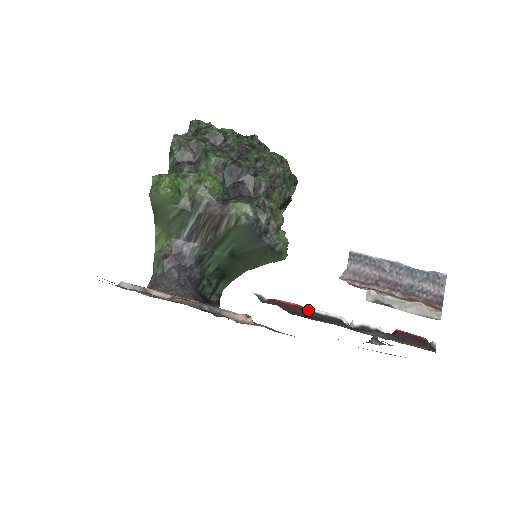
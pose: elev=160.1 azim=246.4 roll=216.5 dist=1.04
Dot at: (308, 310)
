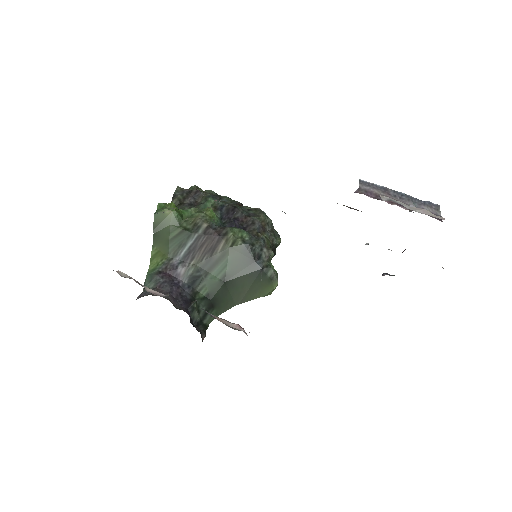
Dot at: occluded
